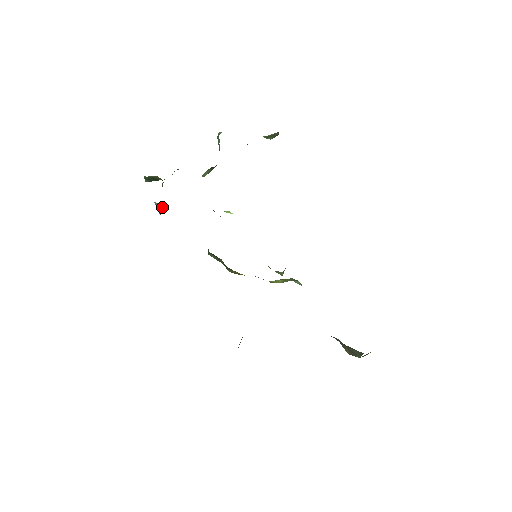
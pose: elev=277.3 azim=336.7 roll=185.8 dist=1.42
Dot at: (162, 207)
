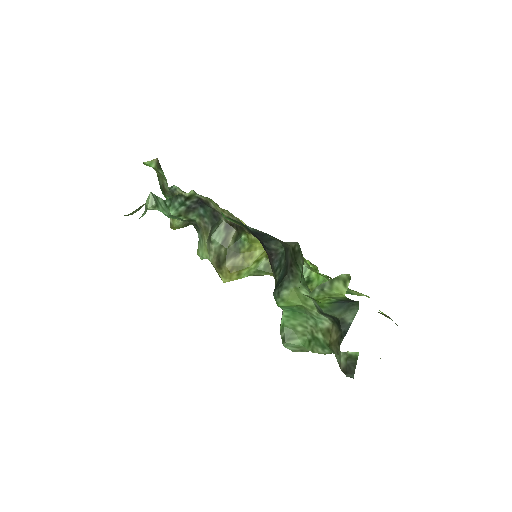
Dot at: (146, 211)
